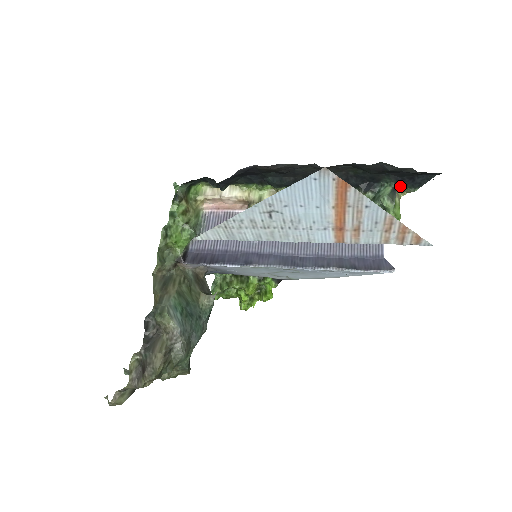
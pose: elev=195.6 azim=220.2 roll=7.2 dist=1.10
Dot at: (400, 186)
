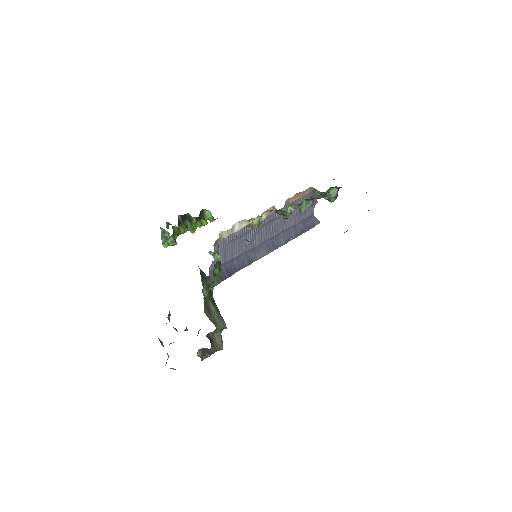
Dot at: occluded
